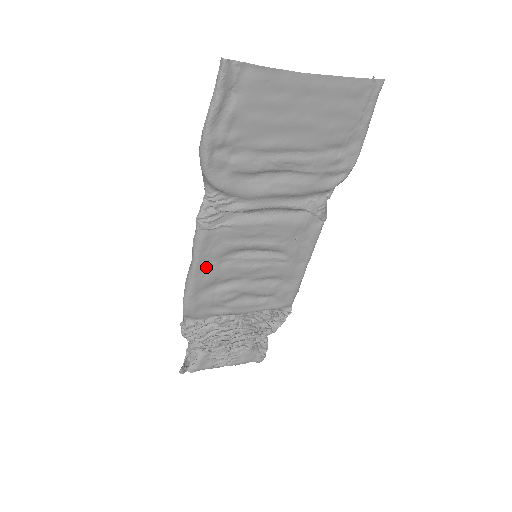
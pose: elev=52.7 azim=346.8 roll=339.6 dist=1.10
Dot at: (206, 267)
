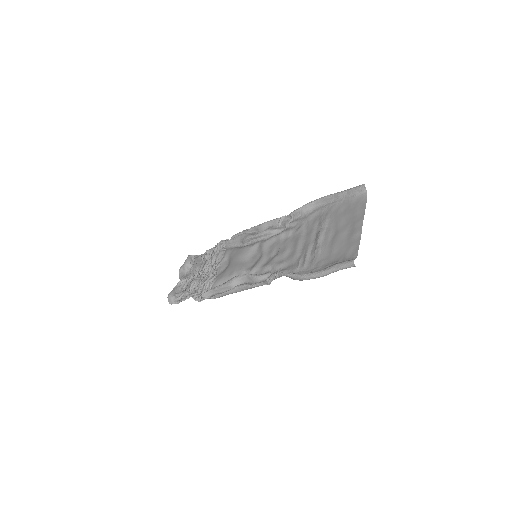
Dot at: occluded
